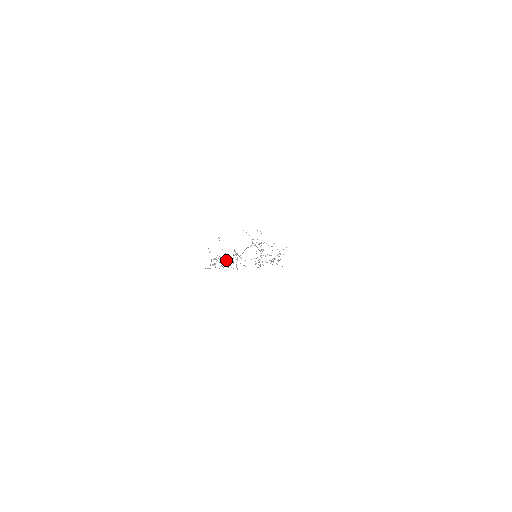
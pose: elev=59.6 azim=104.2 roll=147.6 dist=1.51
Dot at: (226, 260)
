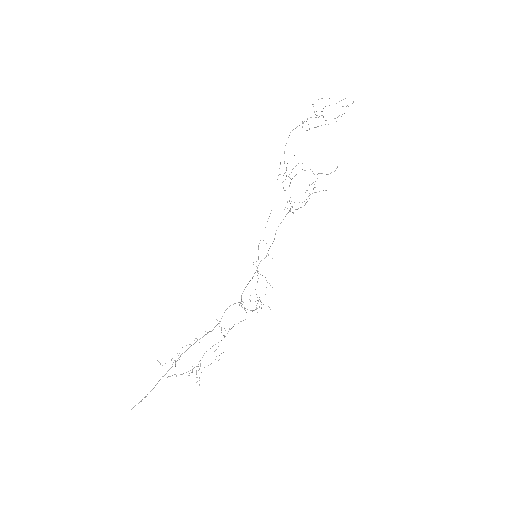
Dot at: occluded
